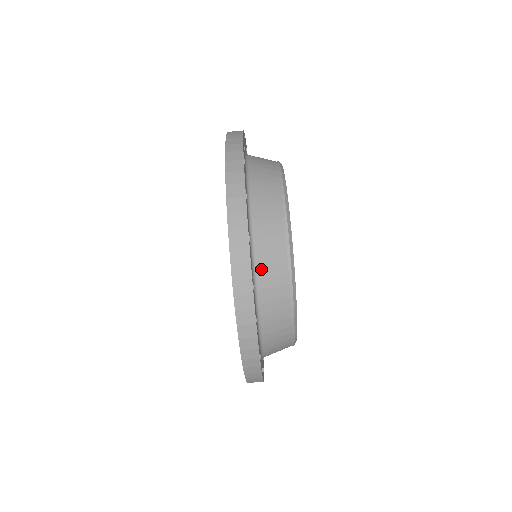
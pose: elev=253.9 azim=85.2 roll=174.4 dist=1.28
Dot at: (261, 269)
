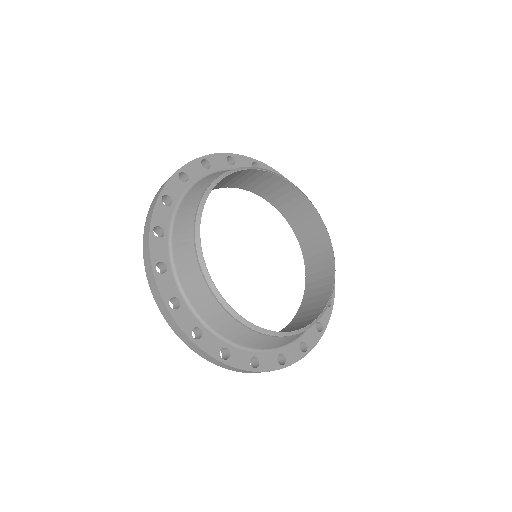
Dot at: occluded
